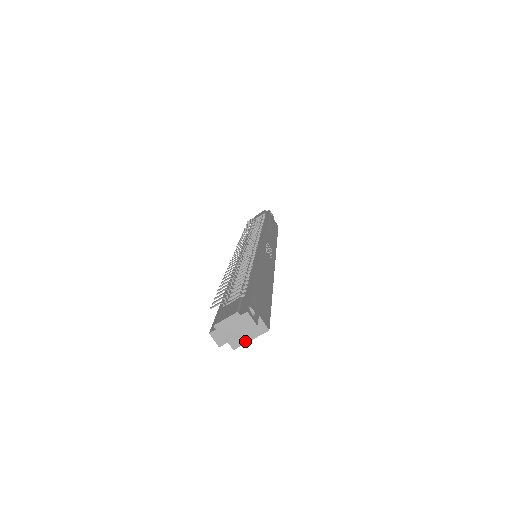
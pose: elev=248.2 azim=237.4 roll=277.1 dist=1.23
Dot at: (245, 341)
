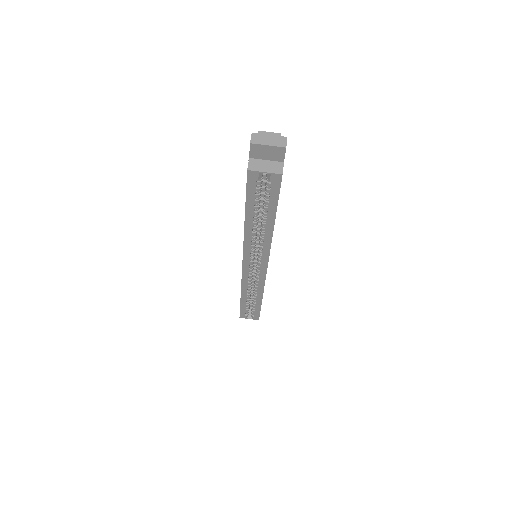
Dot at: (261, 170)
